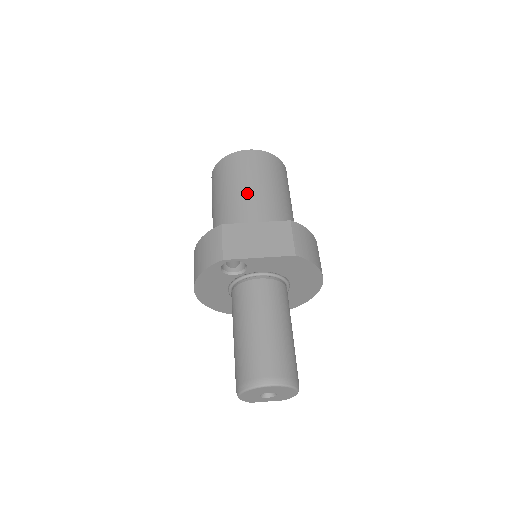
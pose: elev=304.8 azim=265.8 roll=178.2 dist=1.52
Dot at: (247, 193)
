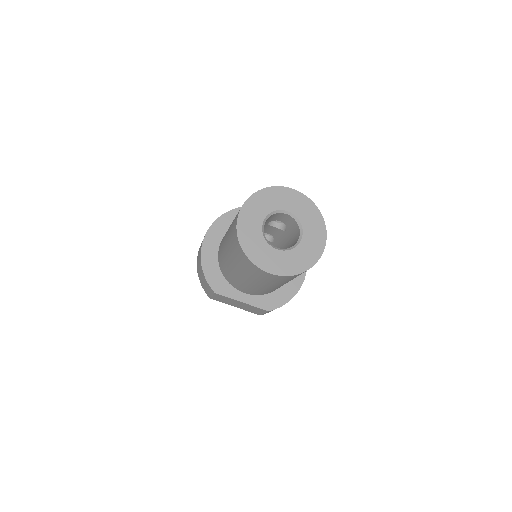
Dot at: (249, 284)
